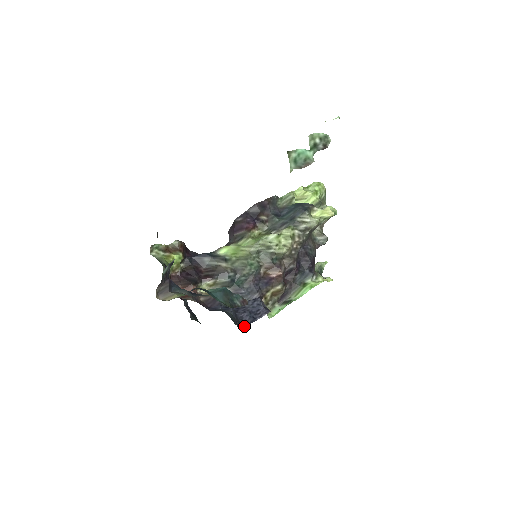
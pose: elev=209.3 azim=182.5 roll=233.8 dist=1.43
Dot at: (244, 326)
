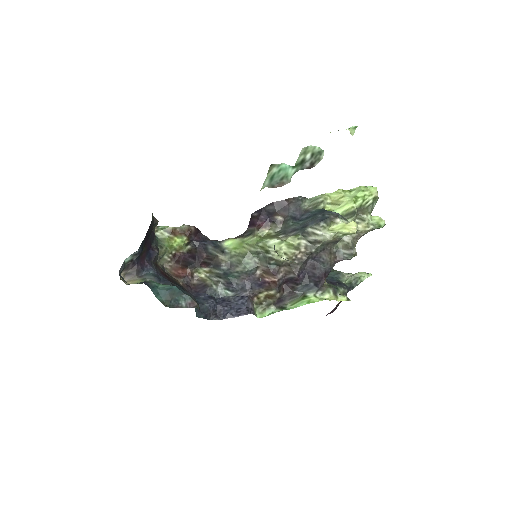
Dot at: (218, 319)
